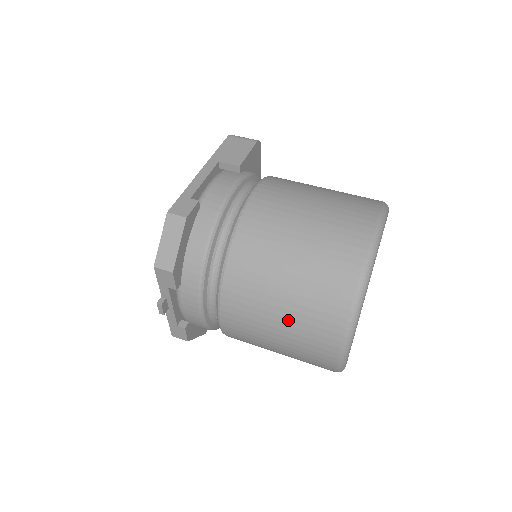
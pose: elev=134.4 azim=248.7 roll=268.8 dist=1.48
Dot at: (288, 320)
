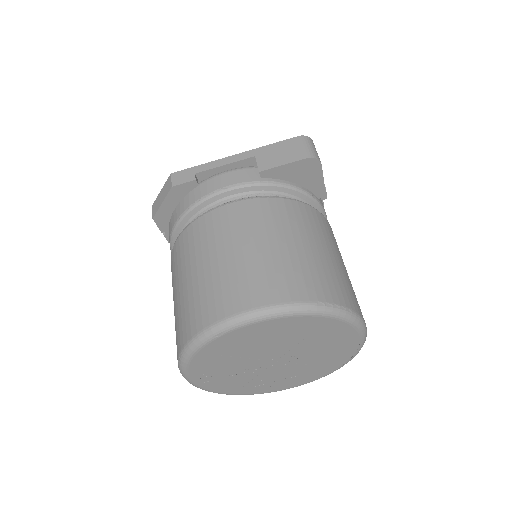
Dot at: occluded
